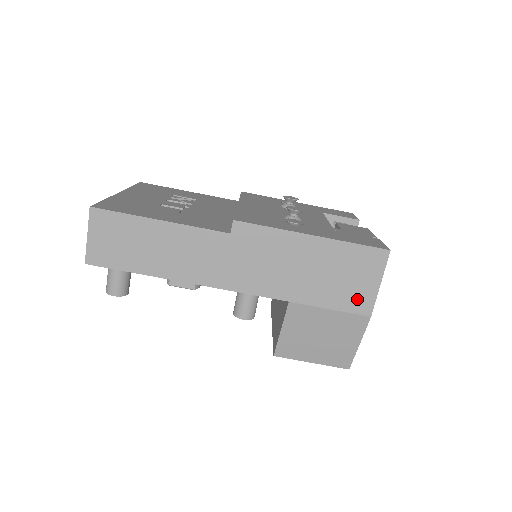
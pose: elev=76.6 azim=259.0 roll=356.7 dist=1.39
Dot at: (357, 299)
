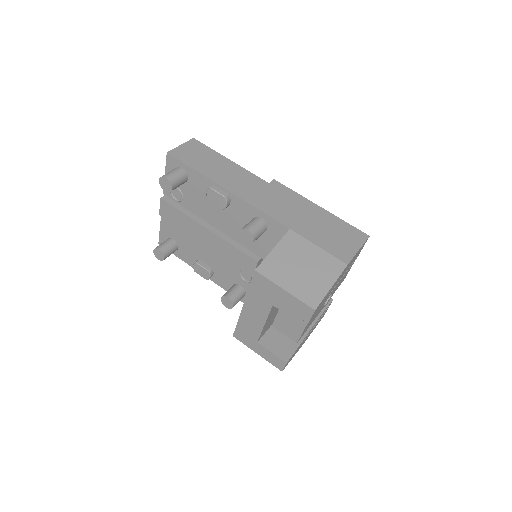
Dot at: (340, 250)
